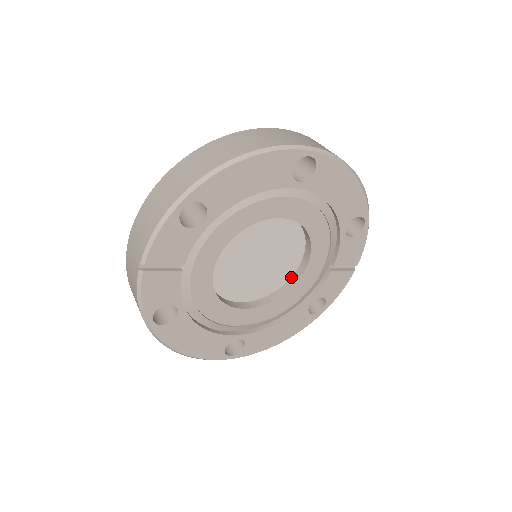
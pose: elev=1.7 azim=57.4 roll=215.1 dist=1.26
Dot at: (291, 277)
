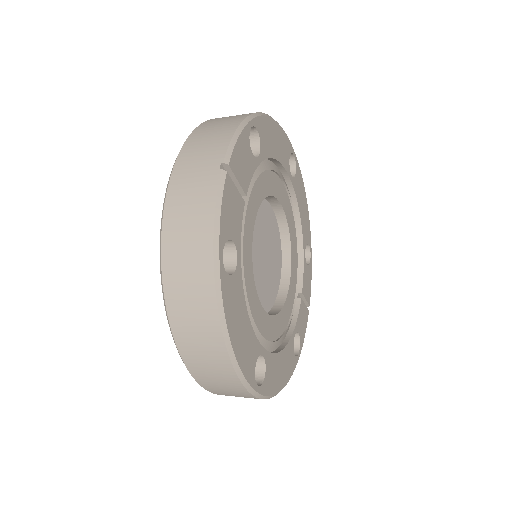
Dot at: (276, 299)
